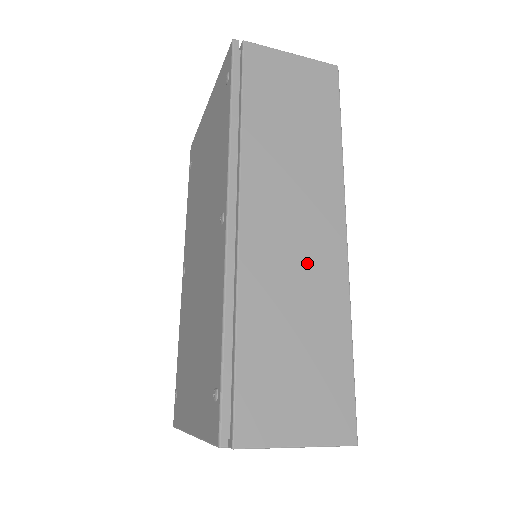
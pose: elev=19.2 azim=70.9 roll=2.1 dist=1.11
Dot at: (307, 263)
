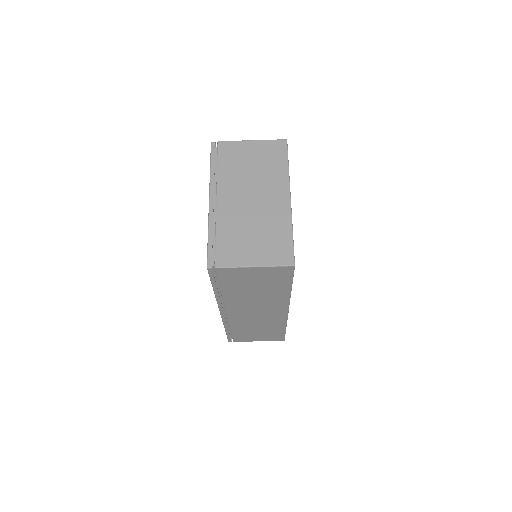
Dot at: occluded
